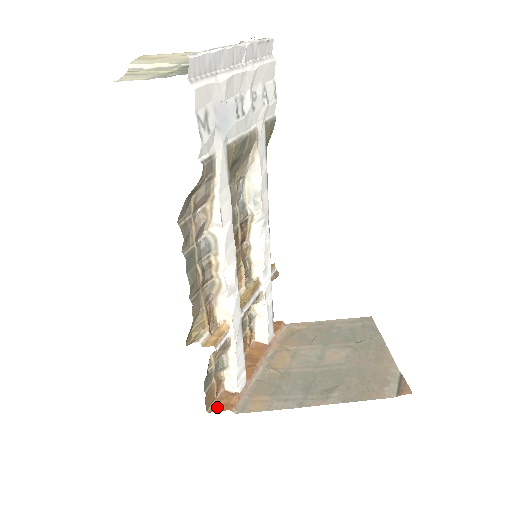
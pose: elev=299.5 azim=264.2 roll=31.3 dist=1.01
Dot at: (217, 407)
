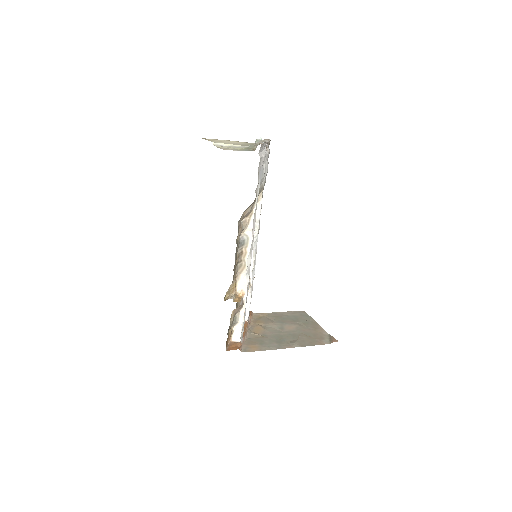
Dot at: (231, 348)
